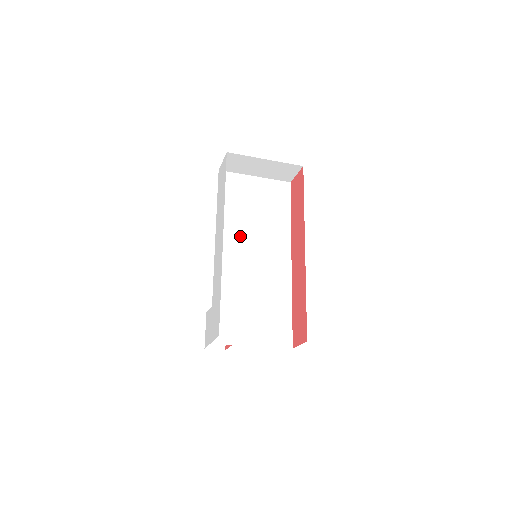
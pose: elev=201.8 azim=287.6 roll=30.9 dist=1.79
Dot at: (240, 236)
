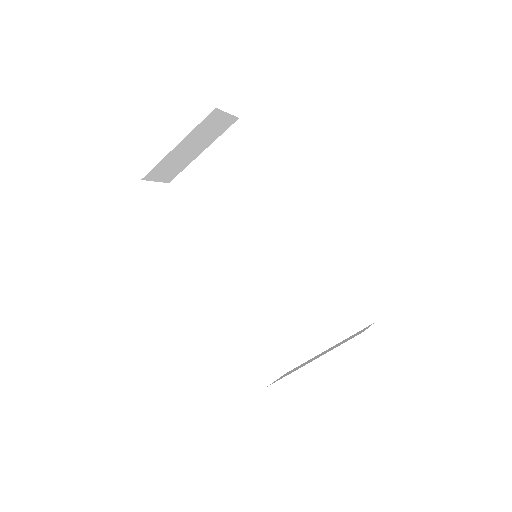
Dot at: (235, 237)
